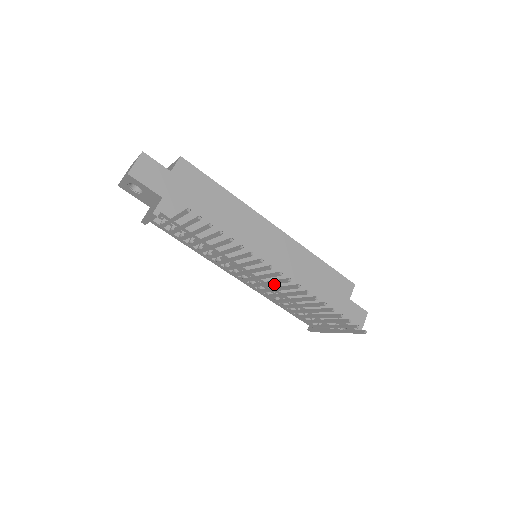
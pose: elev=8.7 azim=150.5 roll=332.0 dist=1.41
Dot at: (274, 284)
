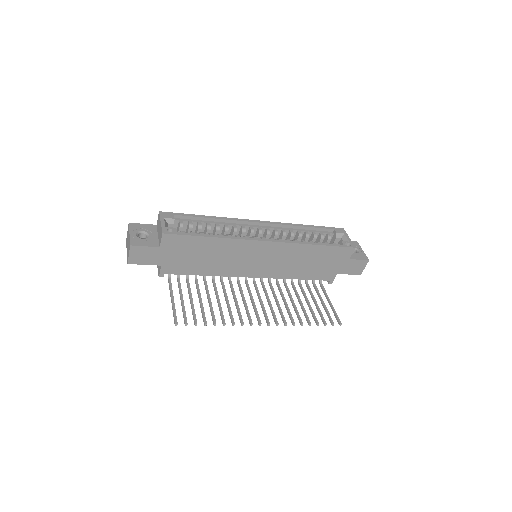
Dot at: (273, 276)
